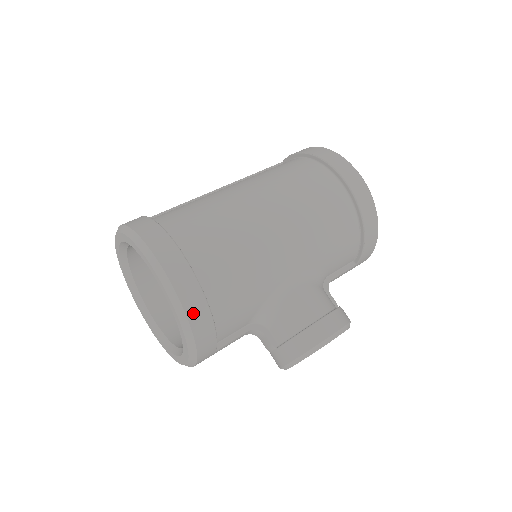
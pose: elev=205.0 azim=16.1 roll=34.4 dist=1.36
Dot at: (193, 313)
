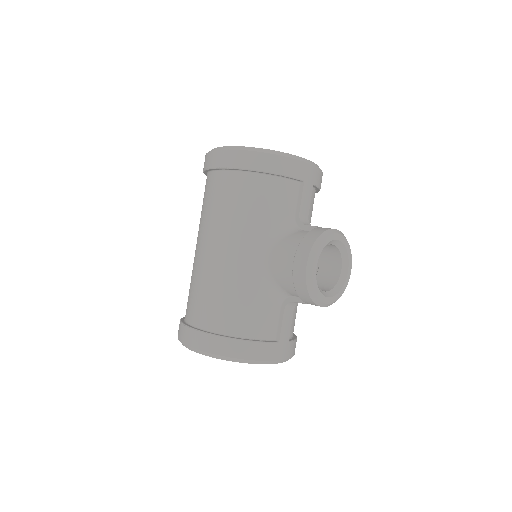
Dot at: (225, 351)
